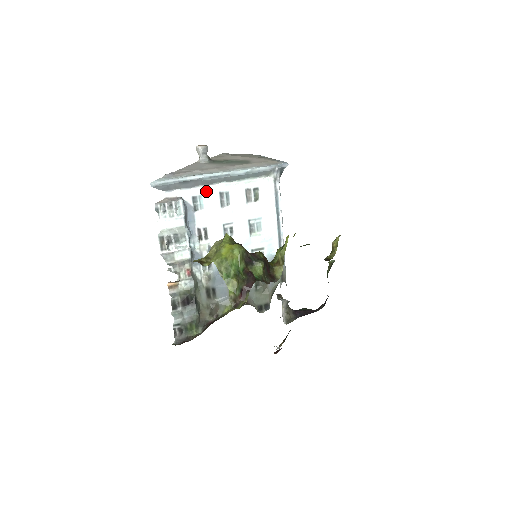
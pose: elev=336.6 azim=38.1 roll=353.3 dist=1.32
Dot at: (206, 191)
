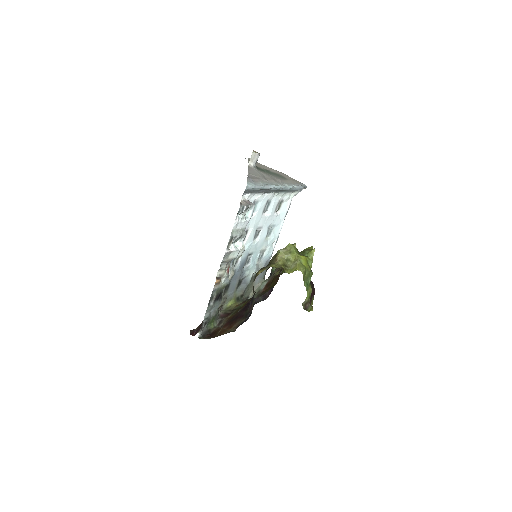
Dot at: (262, 198)
